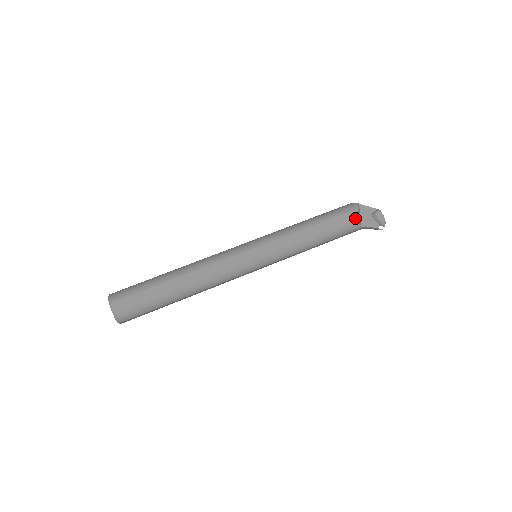
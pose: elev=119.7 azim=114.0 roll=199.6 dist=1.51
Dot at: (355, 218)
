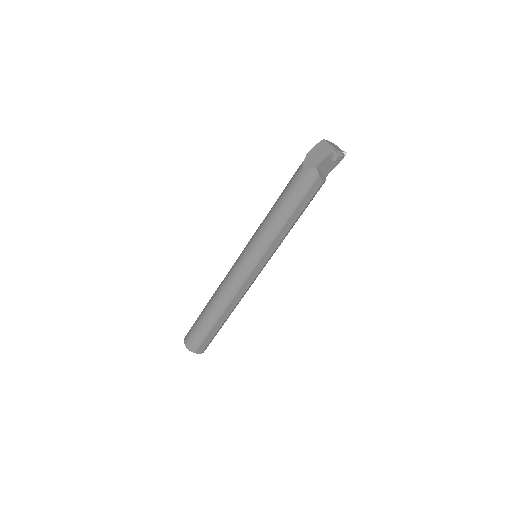
Dot at: (320, 184)
